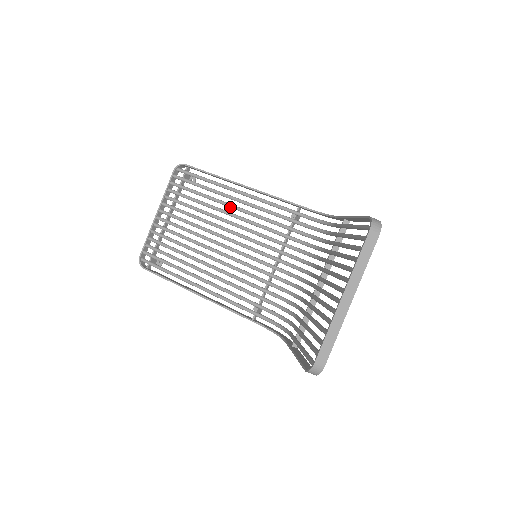
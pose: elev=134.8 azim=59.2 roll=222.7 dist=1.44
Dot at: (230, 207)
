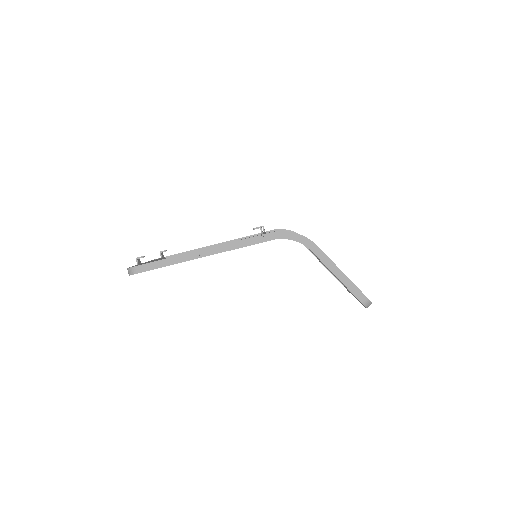
Dot at: occluded
